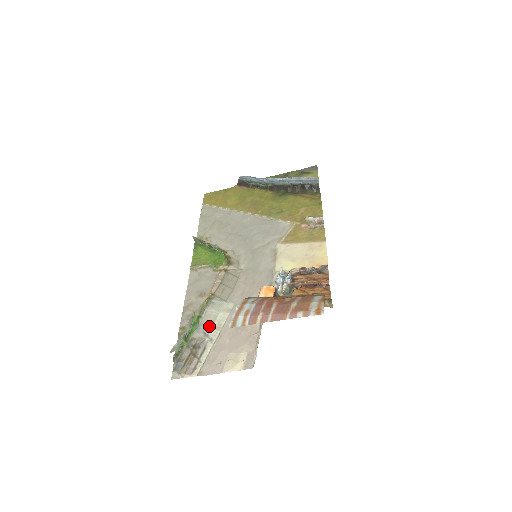
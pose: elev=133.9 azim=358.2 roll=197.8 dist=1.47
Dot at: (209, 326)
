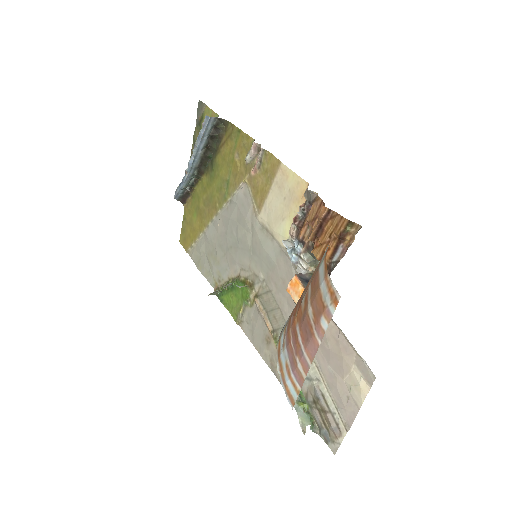
Dot at: occluded
